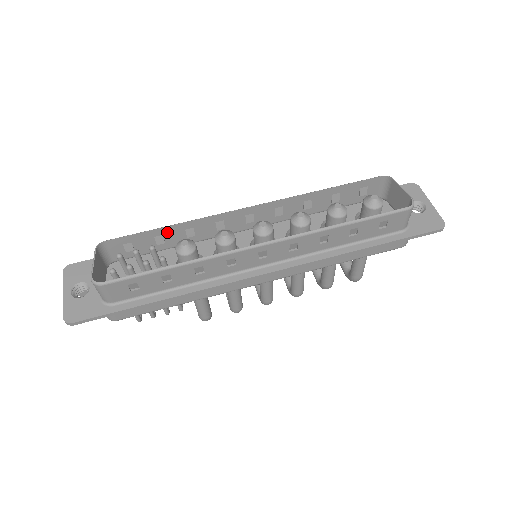
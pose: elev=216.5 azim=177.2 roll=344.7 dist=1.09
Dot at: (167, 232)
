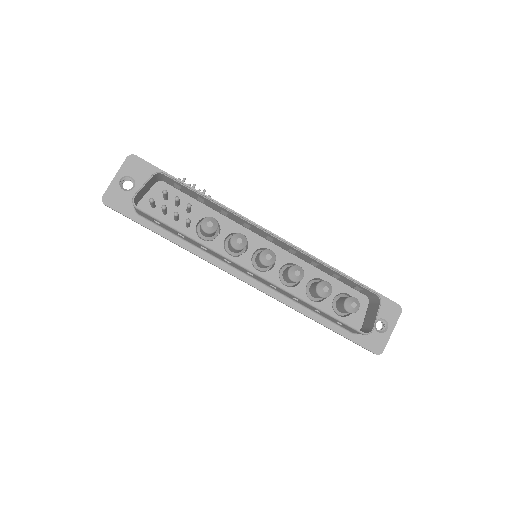
Dot at: (209, 201)
